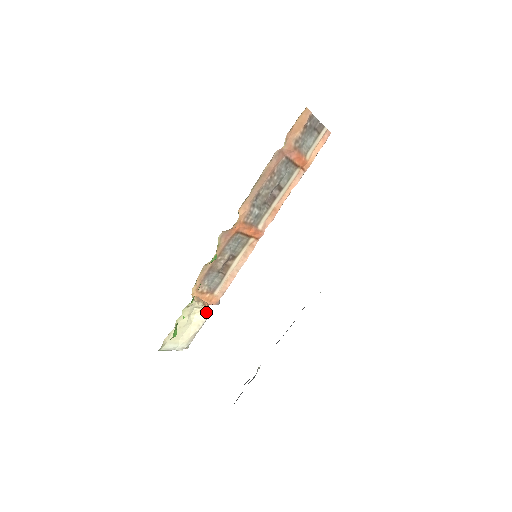
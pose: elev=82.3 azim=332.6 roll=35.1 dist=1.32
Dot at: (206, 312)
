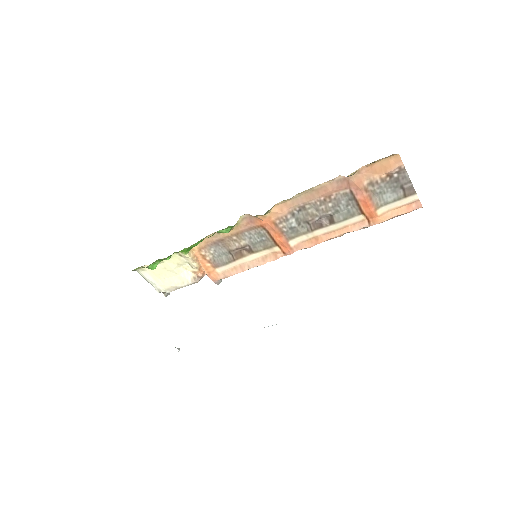
Dot at: (197, 277)
